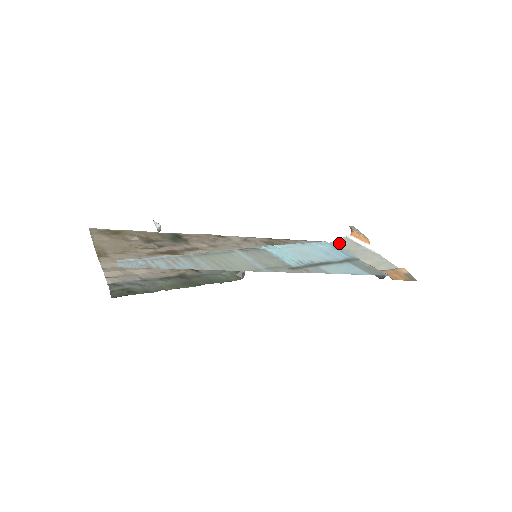
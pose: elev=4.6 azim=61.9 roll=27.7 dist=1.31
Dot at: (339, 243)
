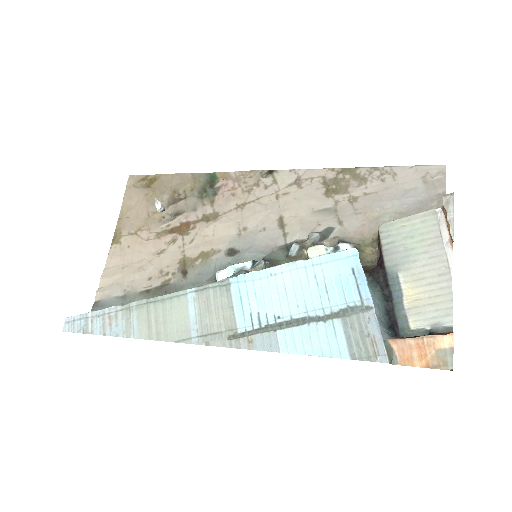
Dot at: (411, 225)
